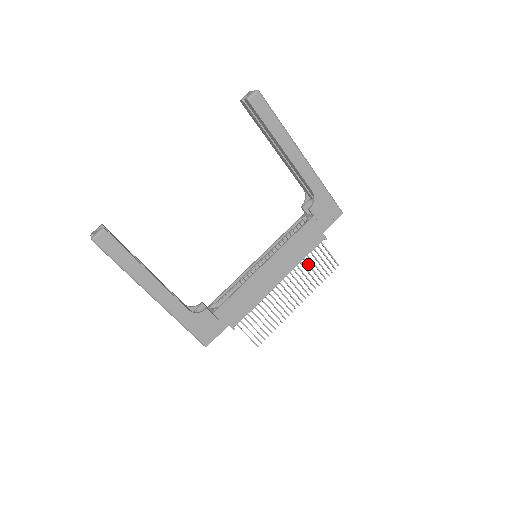
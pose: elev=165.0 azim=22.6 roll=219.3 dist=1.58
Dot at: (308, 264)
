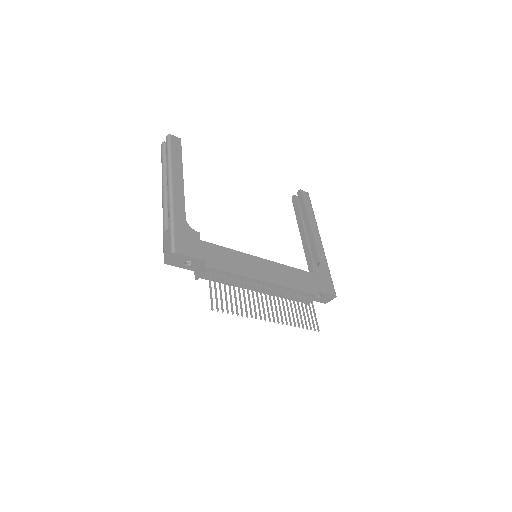
Dot at: (294, 300)
